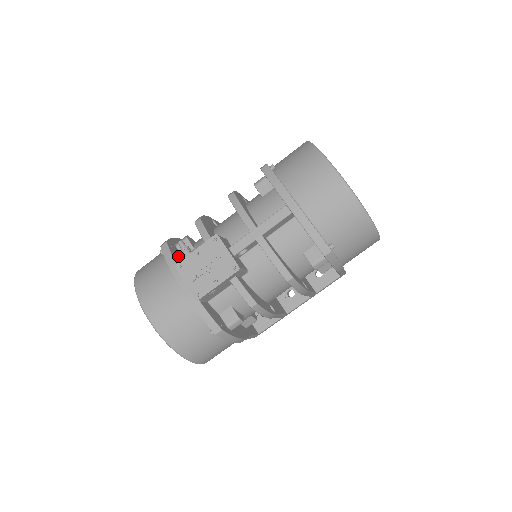
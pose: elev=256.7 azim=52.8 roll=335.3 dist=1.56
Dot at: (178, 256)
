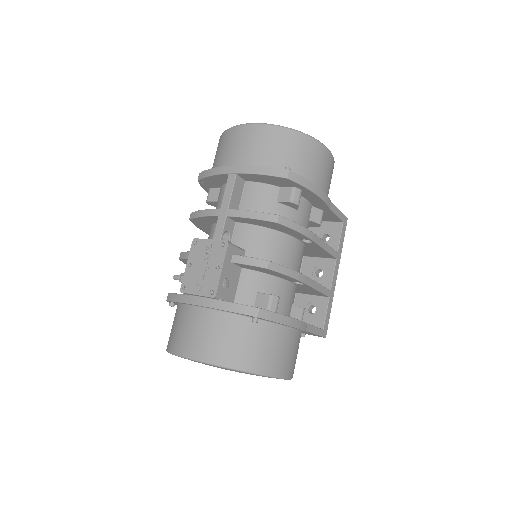
Dot at: occluded
